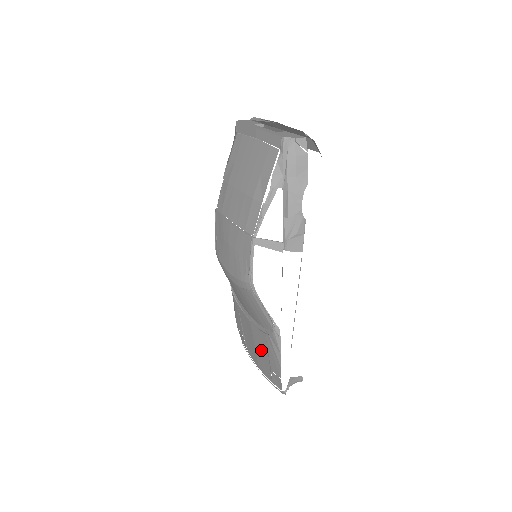
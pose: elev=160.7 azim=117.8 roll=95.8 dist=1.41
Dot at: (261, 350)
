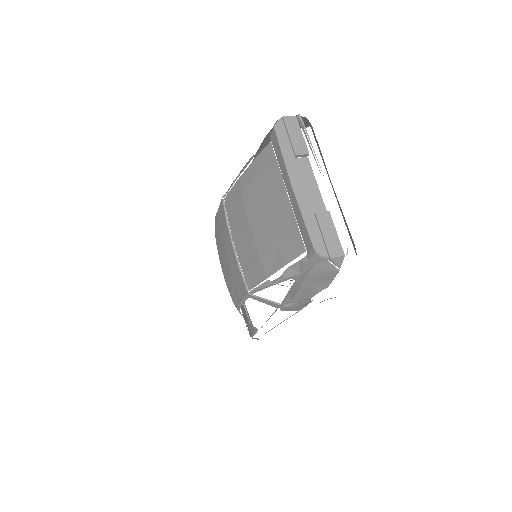
Dot at: occluded
